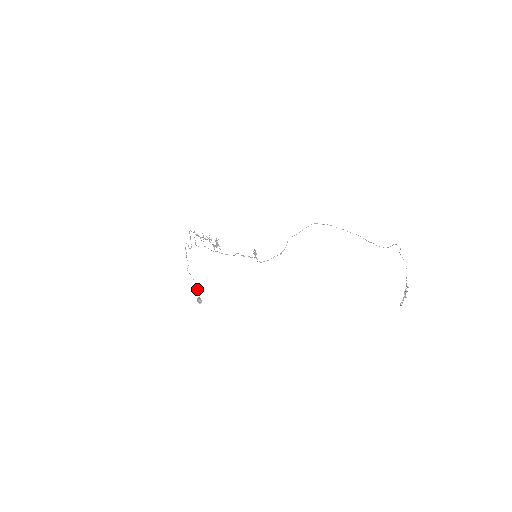
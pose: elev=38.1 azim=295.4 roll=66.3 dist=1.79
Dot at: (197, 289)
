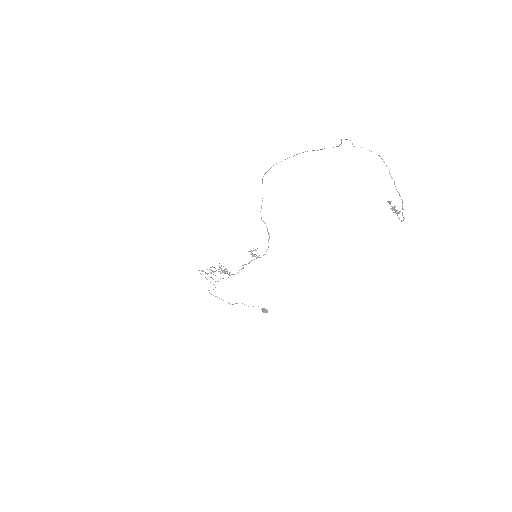
Dot at: occluded
